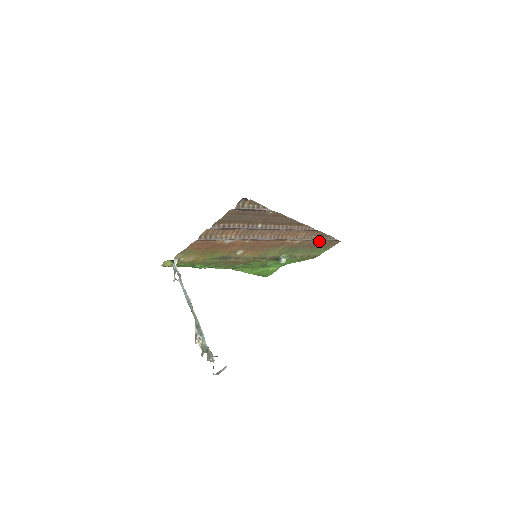
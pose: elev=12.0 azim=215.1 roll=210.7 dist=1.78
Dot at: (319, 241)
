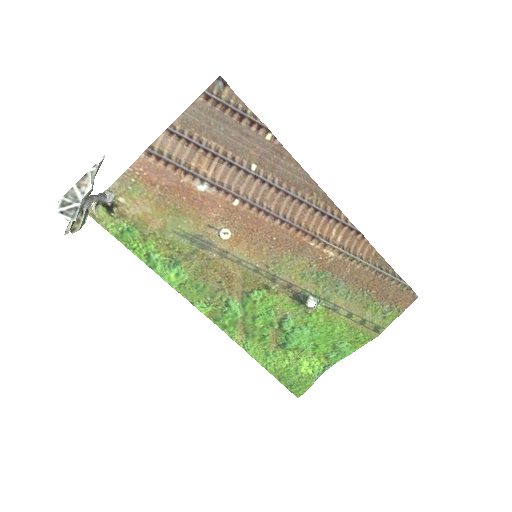
Dot at: (374, 276)
